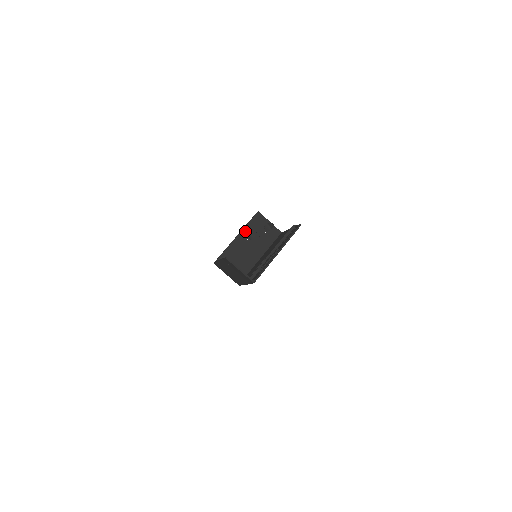
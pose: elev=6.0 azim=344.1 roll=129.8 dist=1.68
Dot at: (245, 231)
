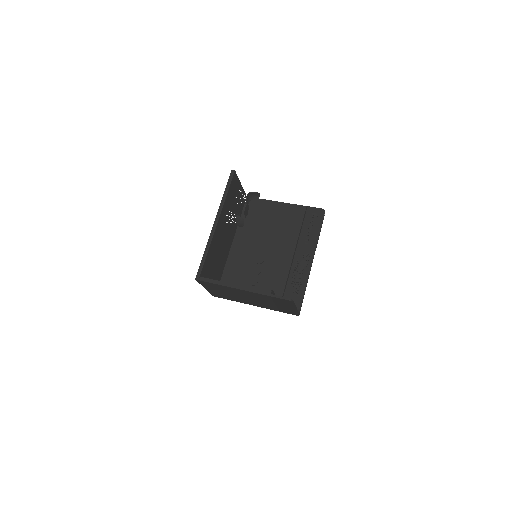
Dot at: (224, 210)
